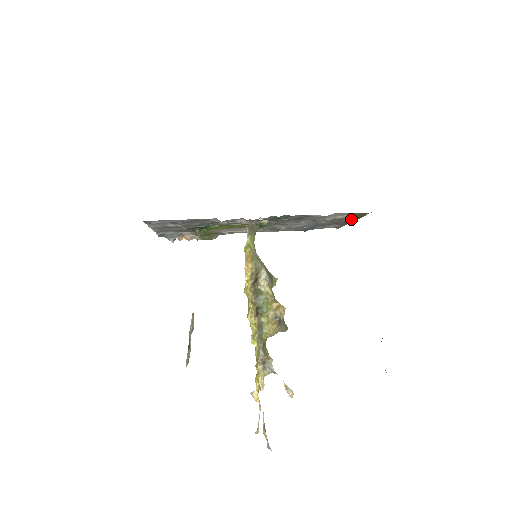
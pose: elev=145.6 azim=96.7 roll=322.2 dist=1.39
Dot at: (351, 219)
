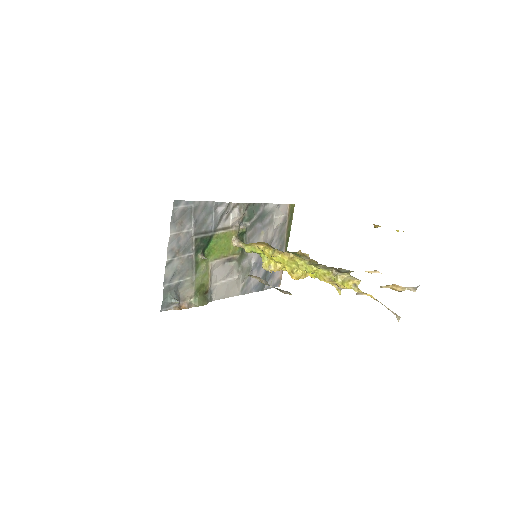
Dot at: (286, 234)
